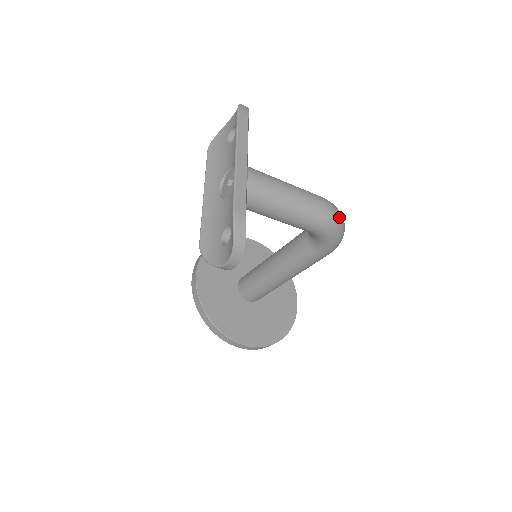
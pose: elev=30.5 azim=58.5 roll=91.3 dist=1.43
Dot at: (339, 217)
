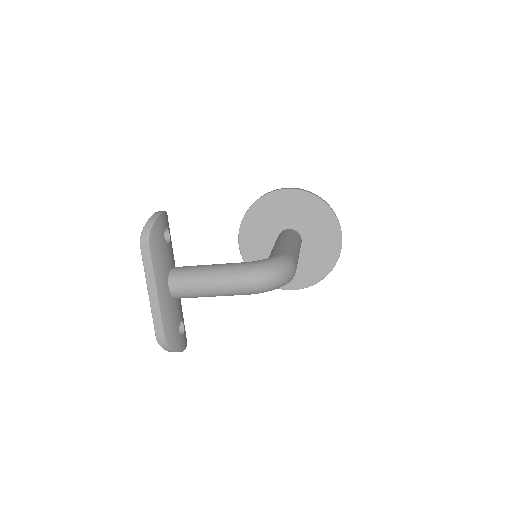
Dot at: (264, 284)
